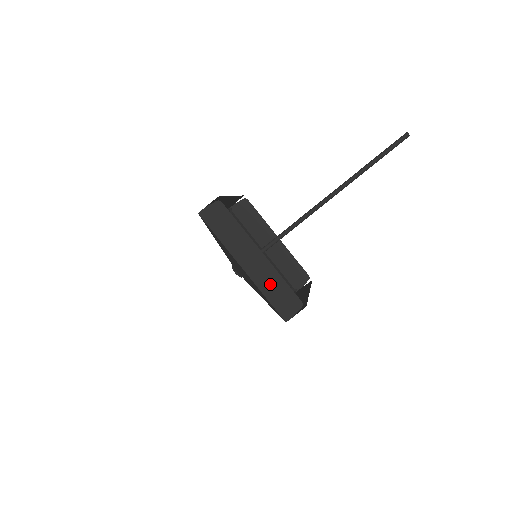
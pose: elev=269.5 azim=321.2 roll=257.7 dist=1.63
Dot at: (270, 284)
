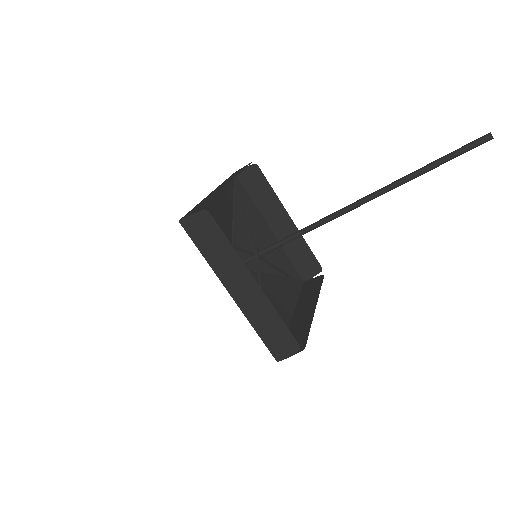
Dot at: (263, 319)
